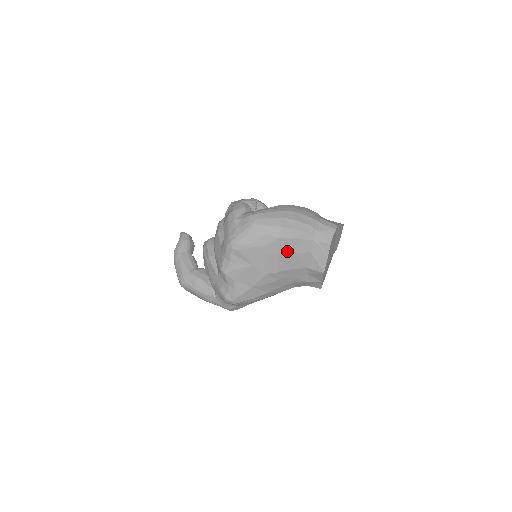
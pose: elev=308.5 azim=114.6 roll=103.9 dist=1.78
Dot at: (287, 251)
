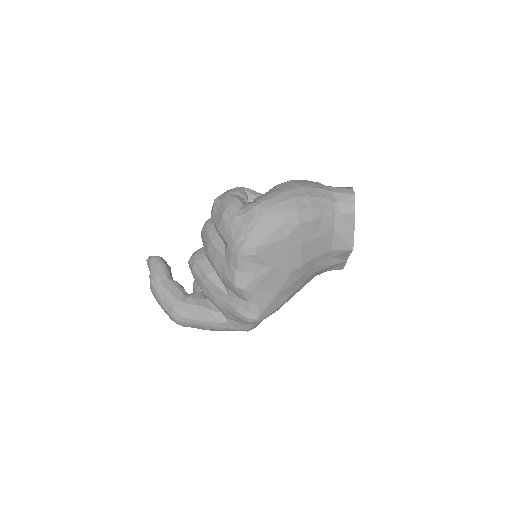
Dot at: (309, 237)
